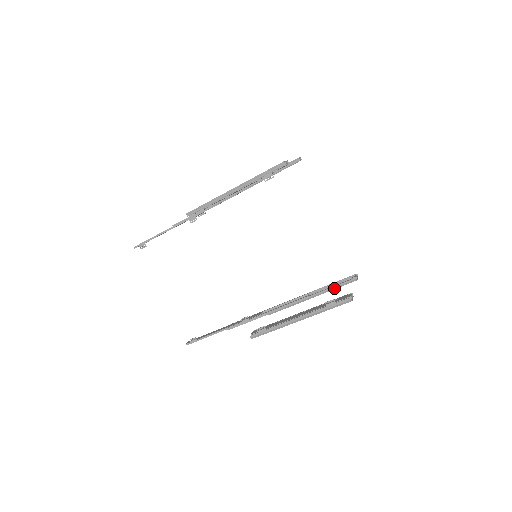
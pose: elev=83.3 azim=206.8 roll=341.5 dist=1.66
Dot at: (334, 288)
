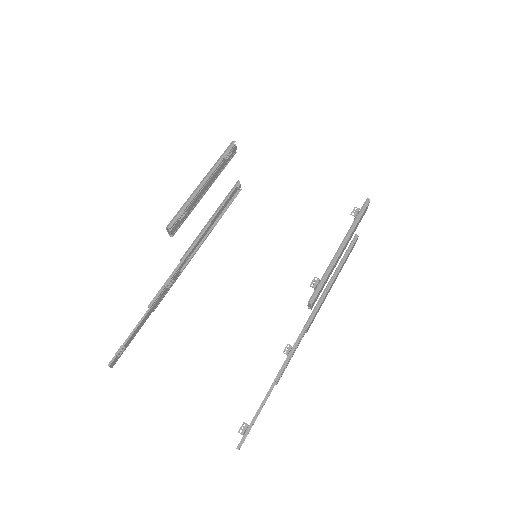
Dot at: (346, 255)
